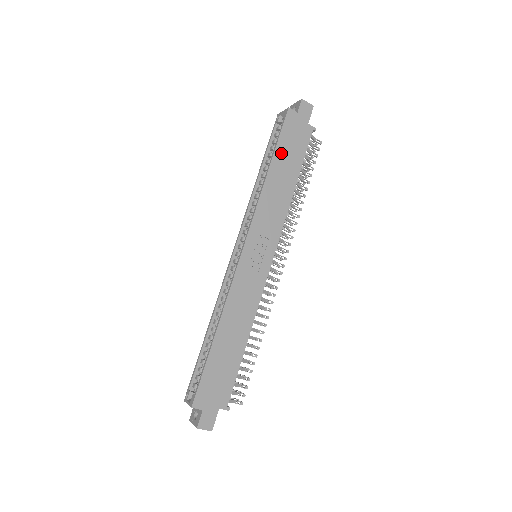
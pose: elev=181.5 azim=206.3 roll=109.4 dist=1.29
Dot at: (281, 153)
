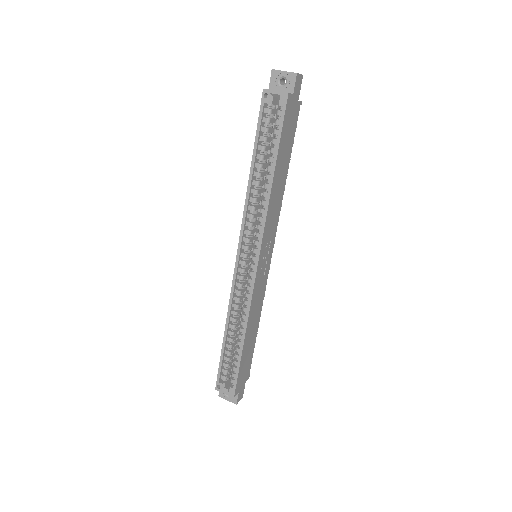
Dot at: (281, 152)
